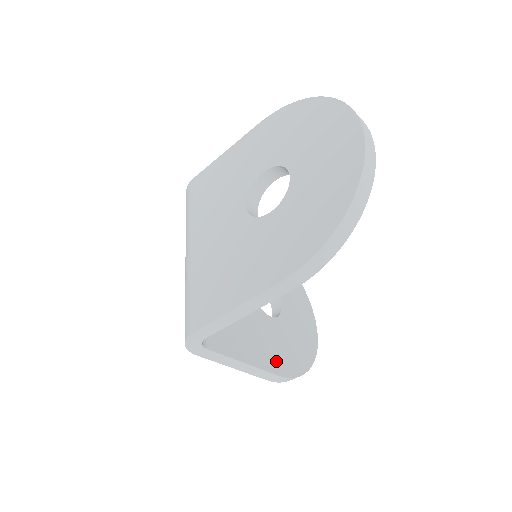
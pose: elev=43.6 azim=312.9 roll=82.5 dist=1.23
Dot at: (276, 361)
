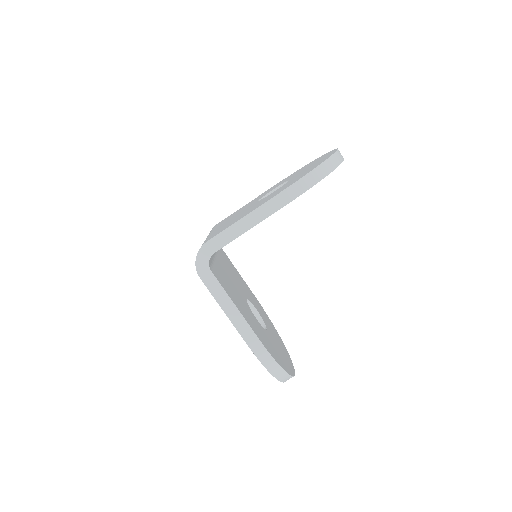
Dot at: (259, 335)
